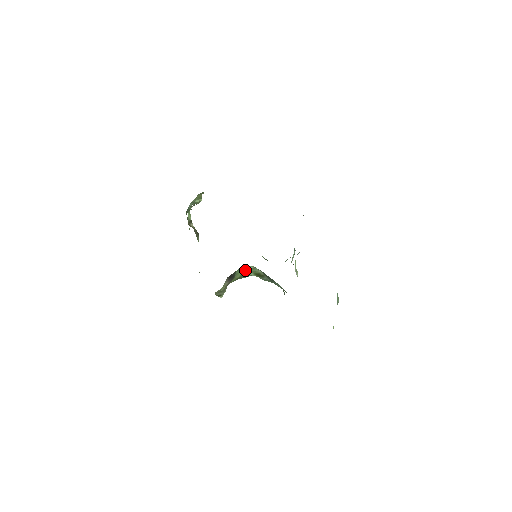
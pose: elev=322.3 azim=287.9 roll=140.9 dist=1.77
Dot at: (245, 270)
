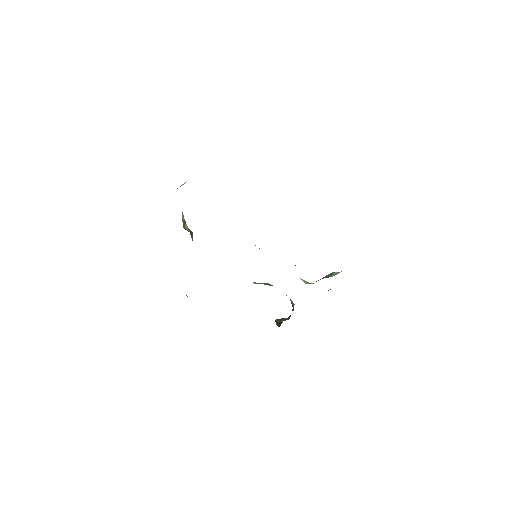
Dot at: (254, 283)
